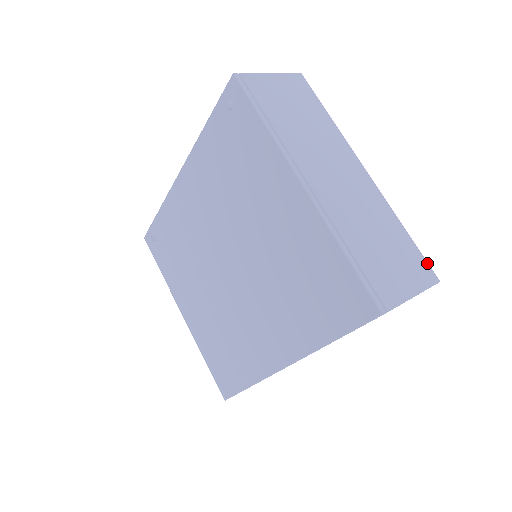
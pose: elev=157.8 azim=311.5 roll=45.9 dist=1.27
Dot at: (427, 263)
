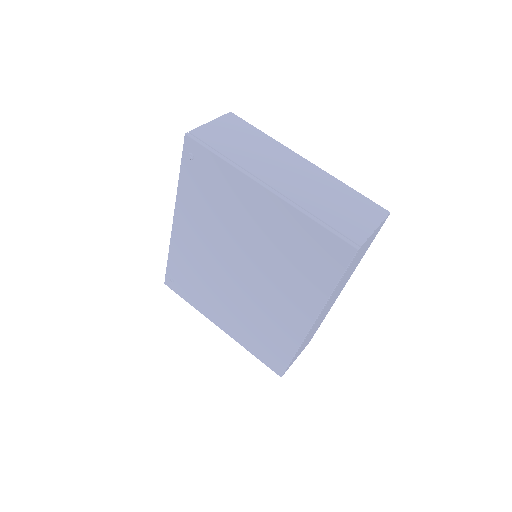
Dot at: (376, 204)
